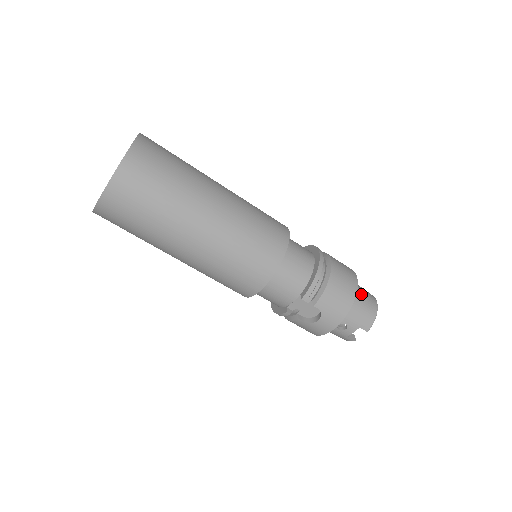
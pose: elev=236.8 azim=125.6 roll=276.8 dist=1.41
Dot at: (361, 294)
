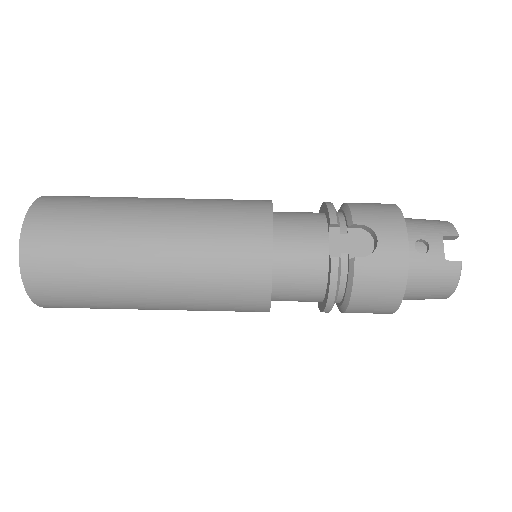
Dot at: occluded
